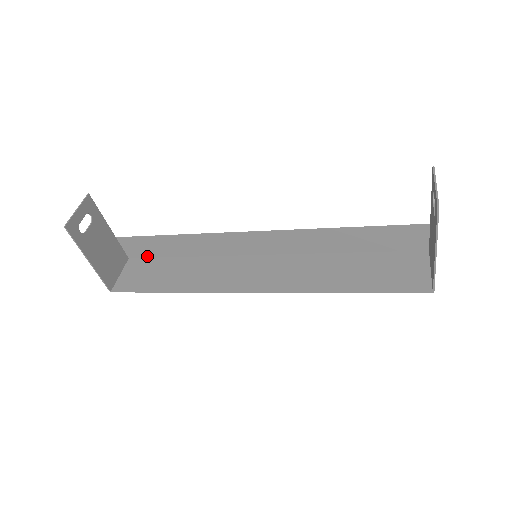
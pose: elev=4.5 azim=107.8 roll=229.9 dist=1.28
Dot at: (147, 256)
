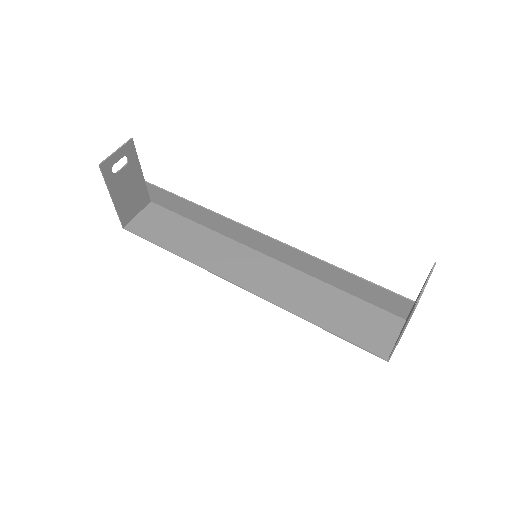
Dot at: (167, 207)
